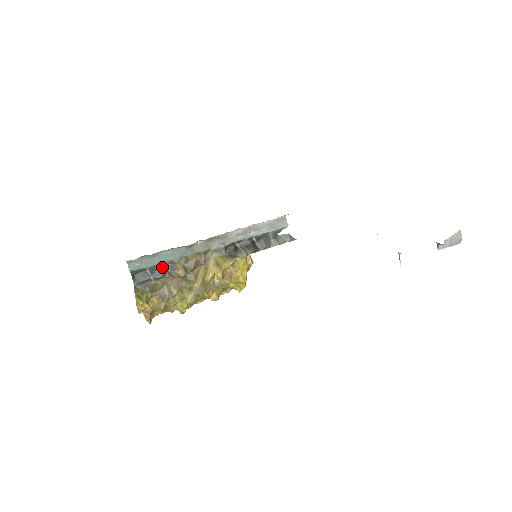
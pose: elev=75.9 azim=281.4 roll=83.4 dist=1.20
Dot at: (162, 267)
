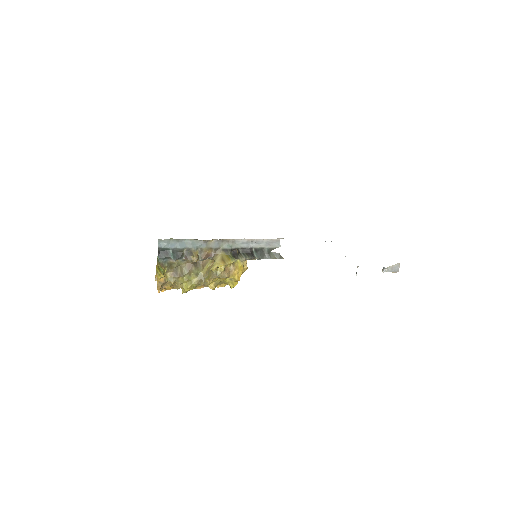
Dot at: (182, 251)
